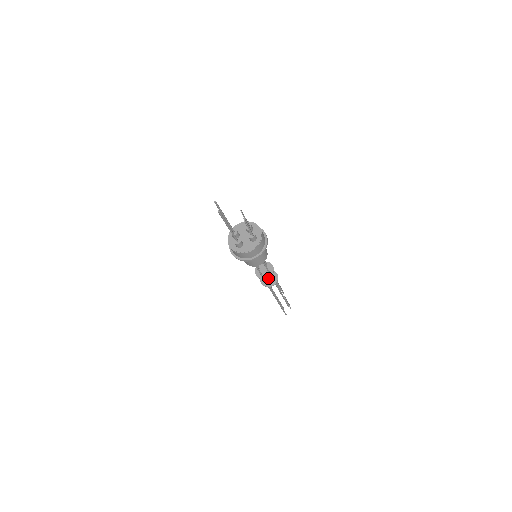
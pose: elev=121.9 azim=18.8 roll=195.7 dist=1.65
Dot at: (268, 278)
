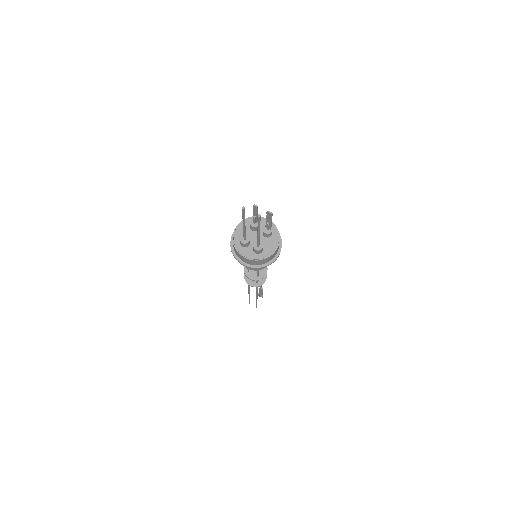
Dot at: occluded
